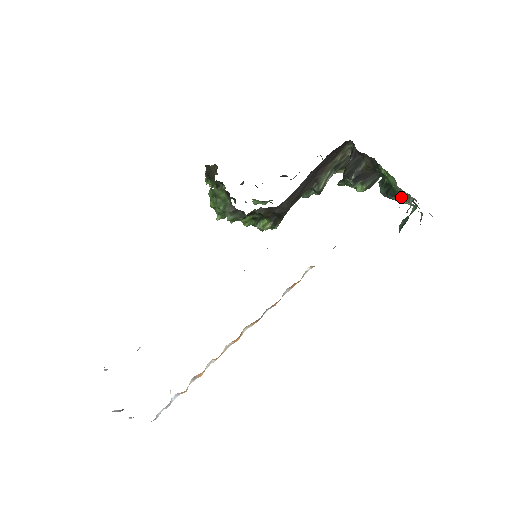
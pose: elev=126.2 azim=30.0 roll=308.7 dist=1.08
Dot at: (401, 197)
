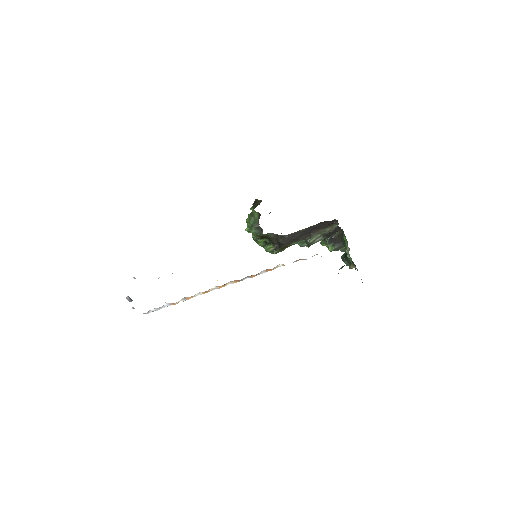
Dot at: (346, 251)
